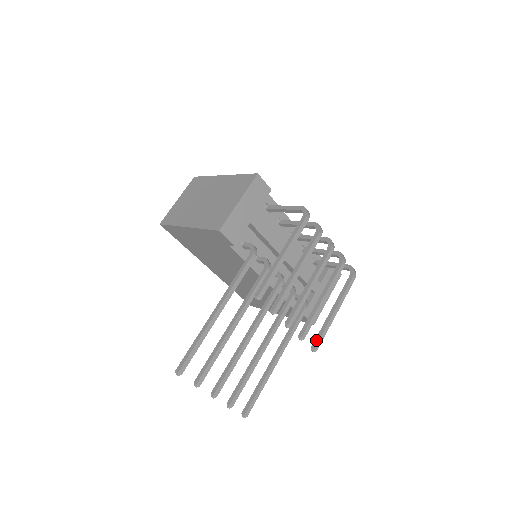
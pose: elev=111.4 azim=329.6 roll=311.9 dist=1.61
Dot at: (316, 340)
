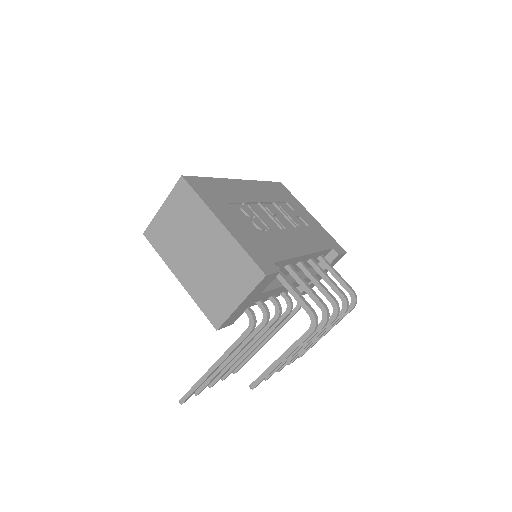
Dot at: occluded
